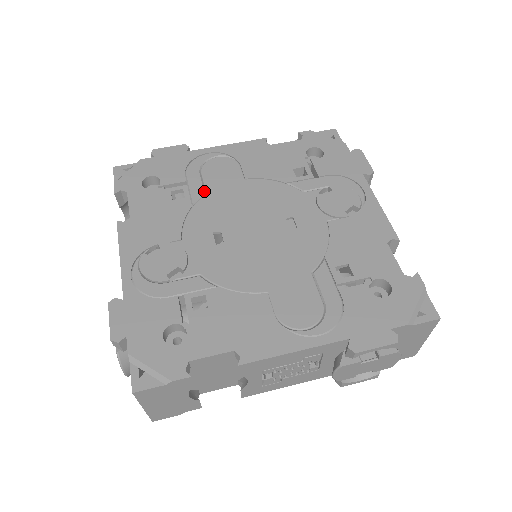
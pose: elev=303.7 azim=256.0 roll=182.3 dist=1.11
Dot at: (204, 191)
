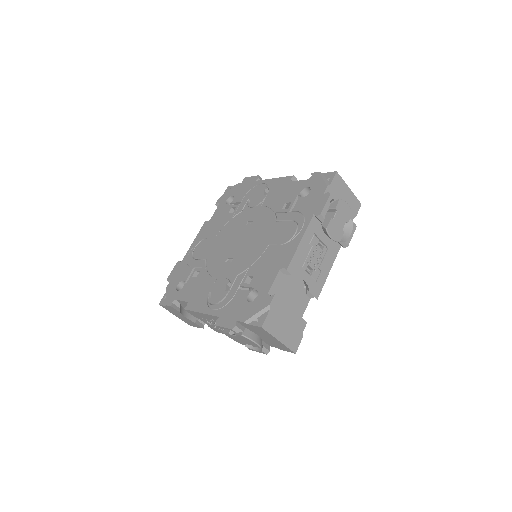
Dot at: (204, 260)
